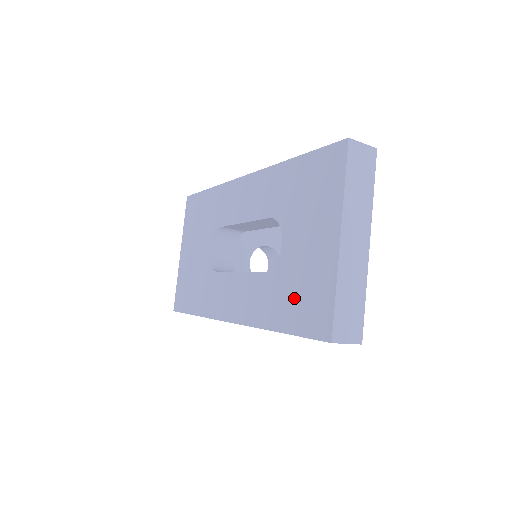
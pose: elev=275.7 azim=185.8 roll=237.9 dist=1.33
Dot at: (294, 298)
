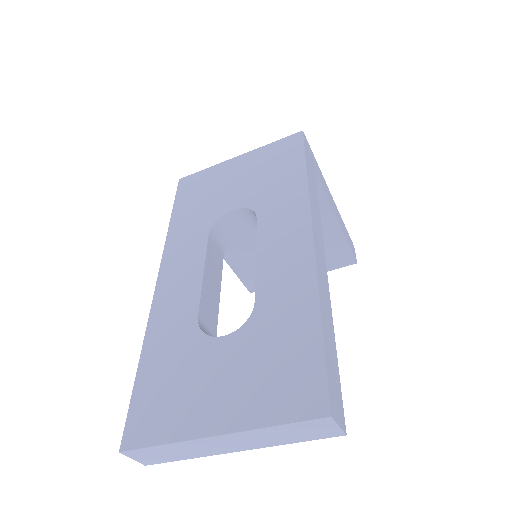
Dot at: (166, 379)
